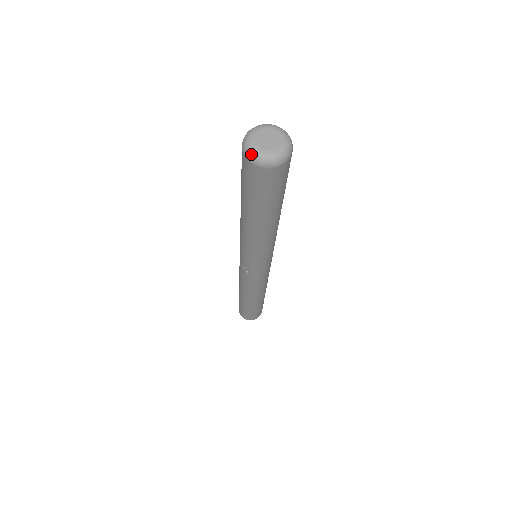
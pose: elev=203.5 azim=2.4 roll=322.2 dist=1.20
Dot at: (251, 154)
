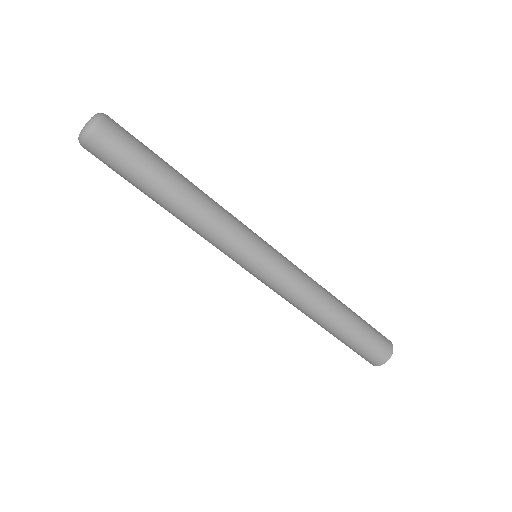
Dot at: (79, 140)
